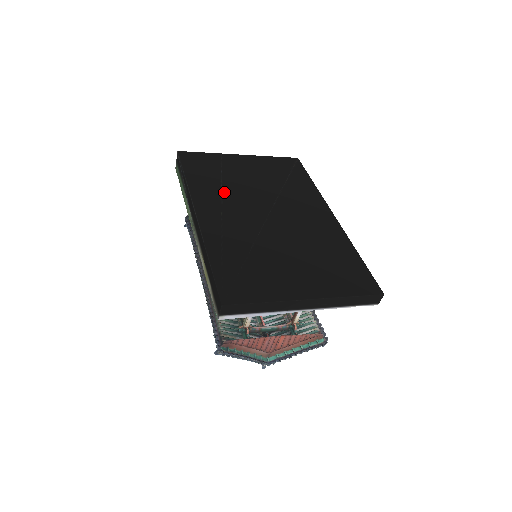
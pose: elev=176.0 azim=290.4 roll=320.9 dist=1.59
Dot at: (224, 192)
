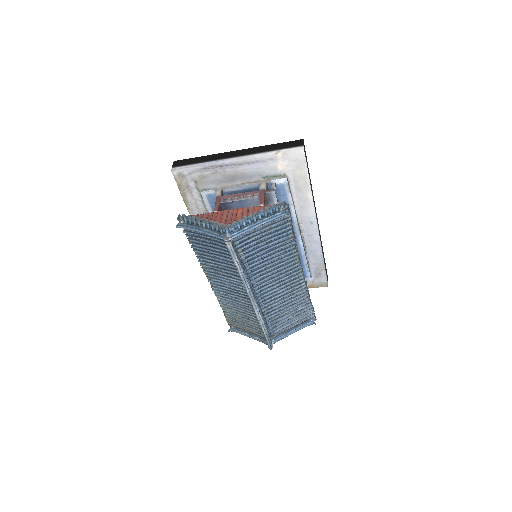
Dot at: occluded
